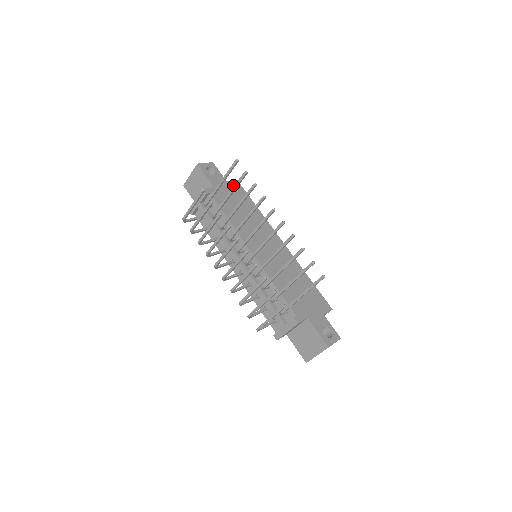
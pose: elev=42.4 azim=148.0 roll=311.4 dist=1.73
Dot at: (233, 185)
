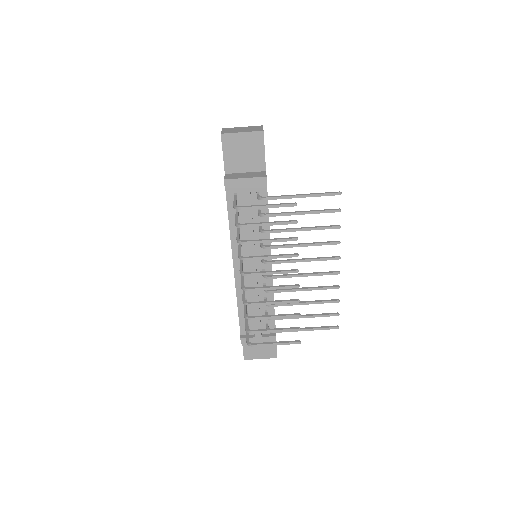
Dot at: occluded
